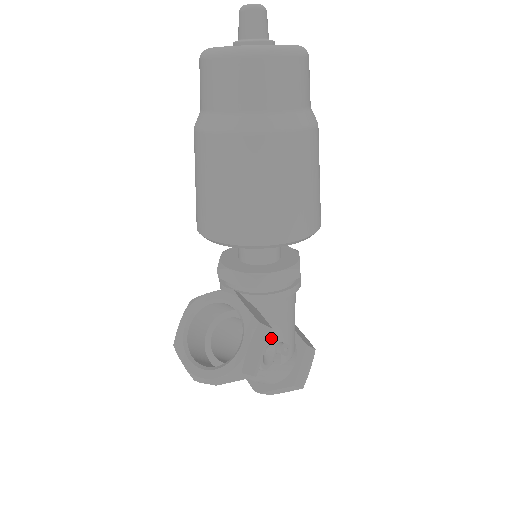
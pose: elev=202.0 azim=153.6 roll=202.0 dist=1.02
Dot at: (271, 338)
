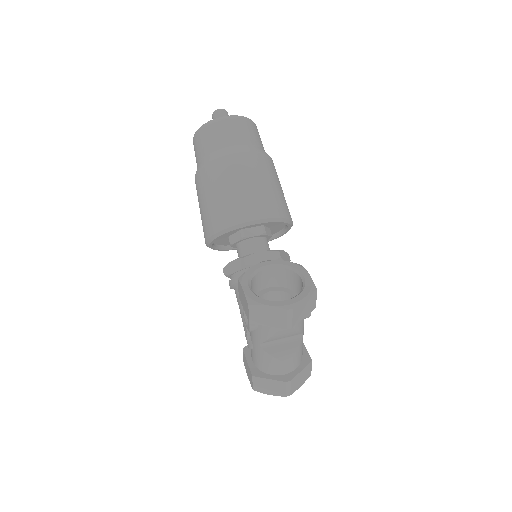
Dot at: occluded
